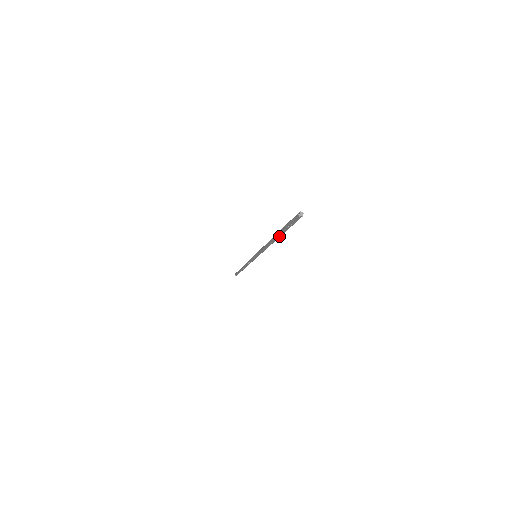
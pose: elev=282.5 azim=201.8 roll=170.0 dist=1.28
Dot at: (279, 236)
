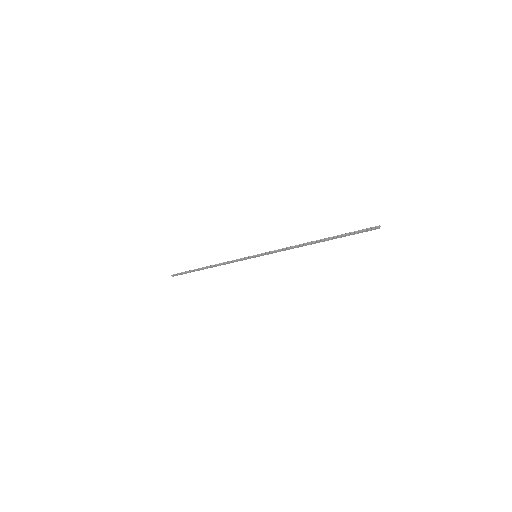
Dot at: (328, 240)
